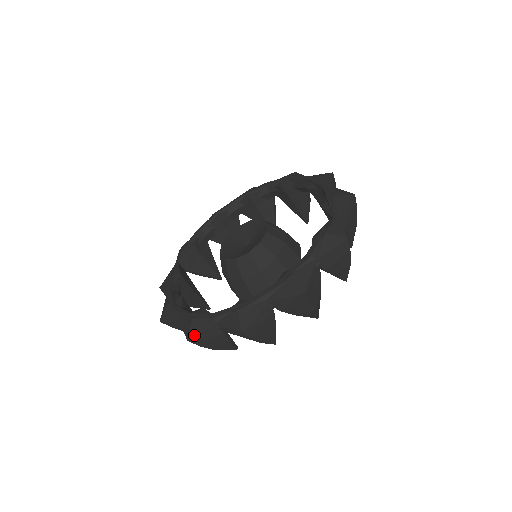
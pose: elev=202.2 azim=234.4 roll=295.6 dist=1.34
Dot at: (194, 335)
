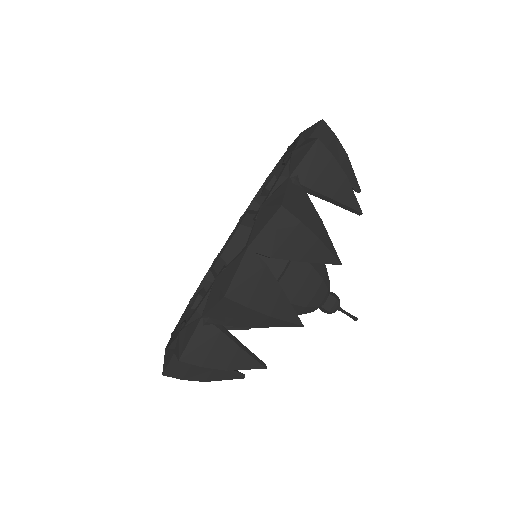
Dot at: occluded
